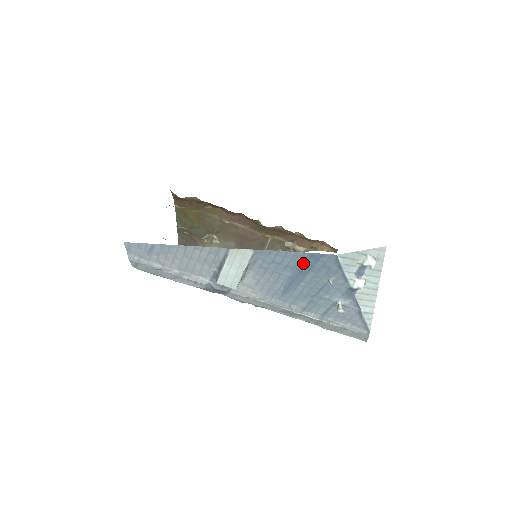
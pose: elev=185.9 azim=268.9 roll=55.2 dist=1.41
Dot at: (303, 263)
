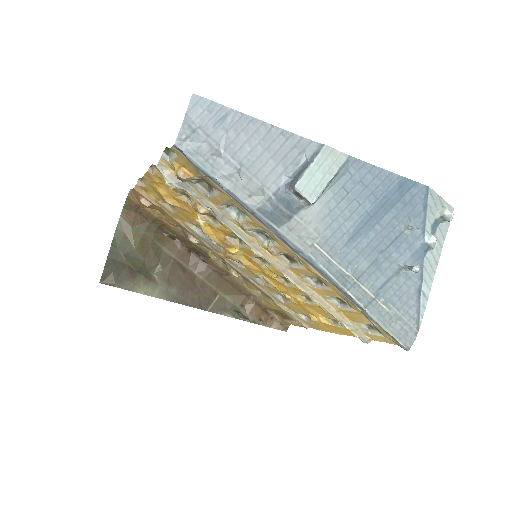
Dot at: (391, 192)
